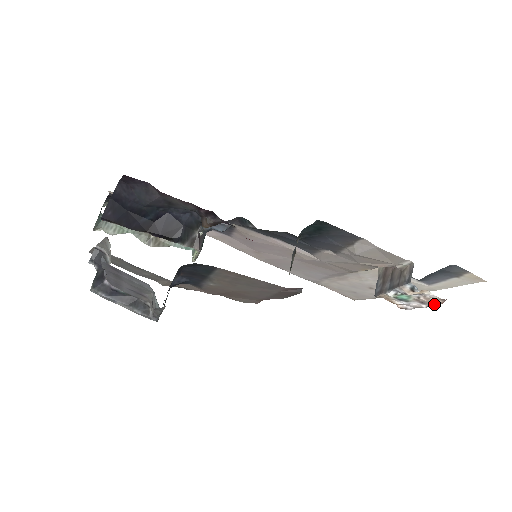
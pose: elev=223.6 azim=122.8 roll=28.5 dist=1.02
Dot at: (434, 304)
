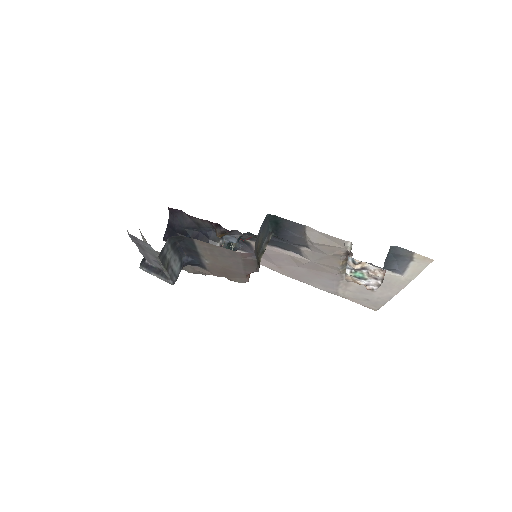
Dot at: (380, 276)
